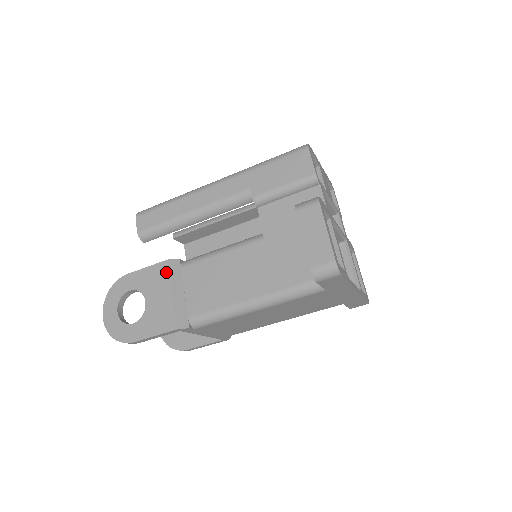
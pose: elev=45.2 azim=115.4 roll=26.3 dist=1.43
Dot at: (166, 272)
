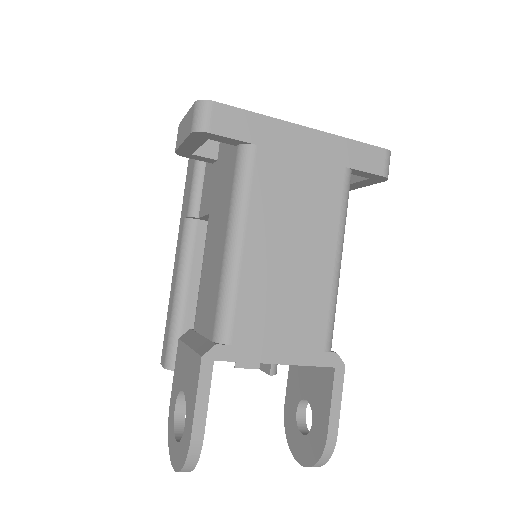
Dot at: (181, 346)
